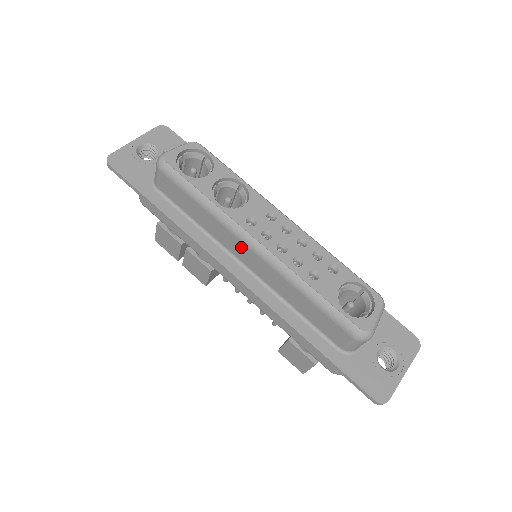
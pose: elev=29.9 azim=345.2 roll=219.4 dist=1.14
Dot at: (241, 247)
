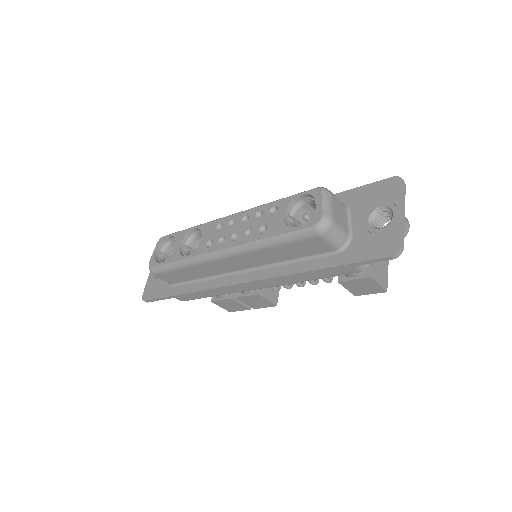
Dot at: (222, 264)
